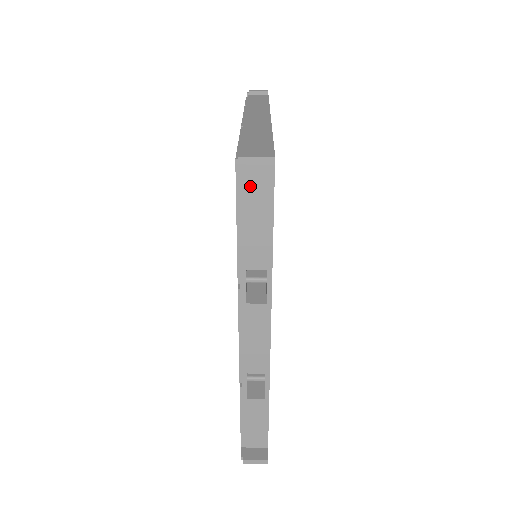
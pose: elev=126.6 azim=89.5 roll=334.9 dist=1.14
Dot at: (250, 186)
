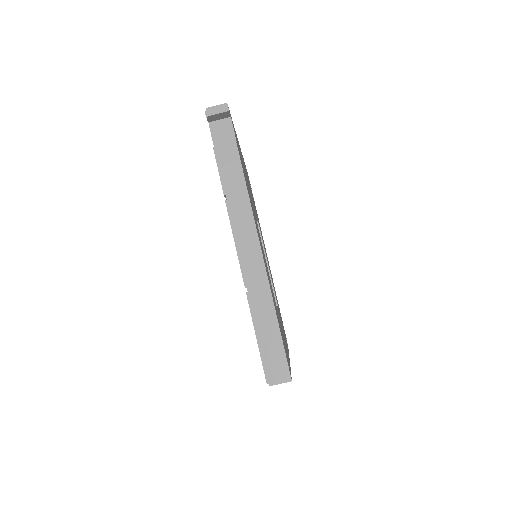
Dot at: occluded
